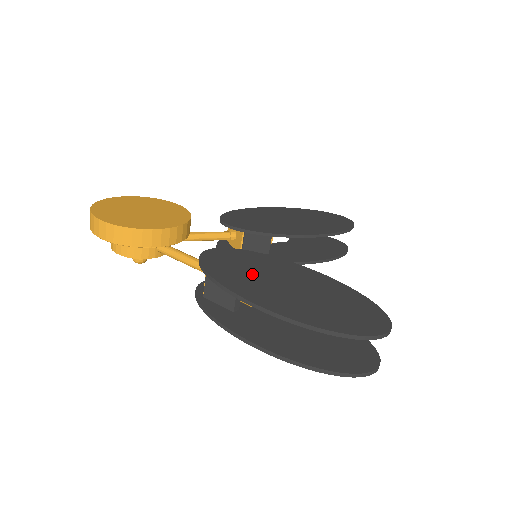
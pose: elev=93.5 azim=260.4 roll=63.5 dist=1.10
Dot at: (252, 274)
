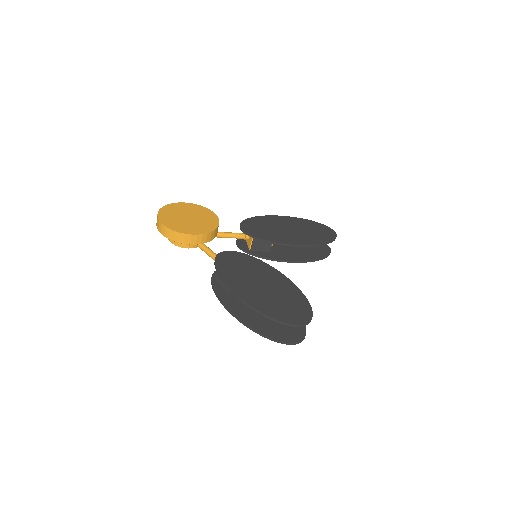
Dot at: (243, 274)
